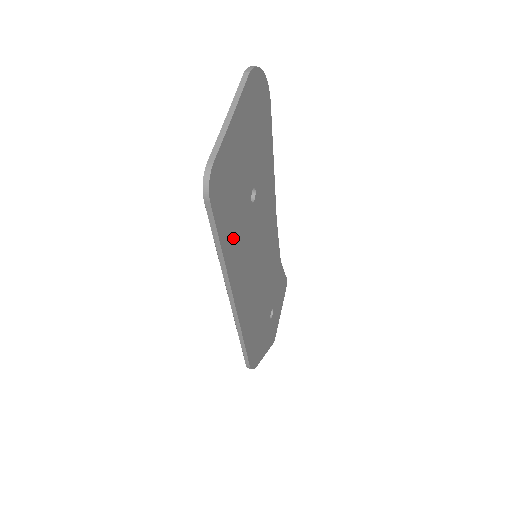
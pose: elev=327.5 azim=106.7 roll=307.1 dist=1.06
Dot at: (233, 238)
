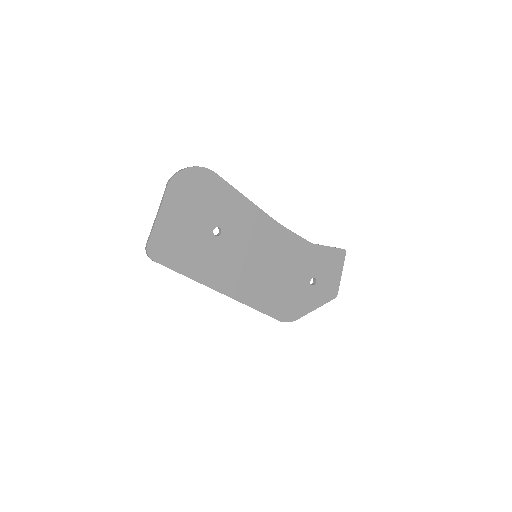
Dot at: (197, 264)
